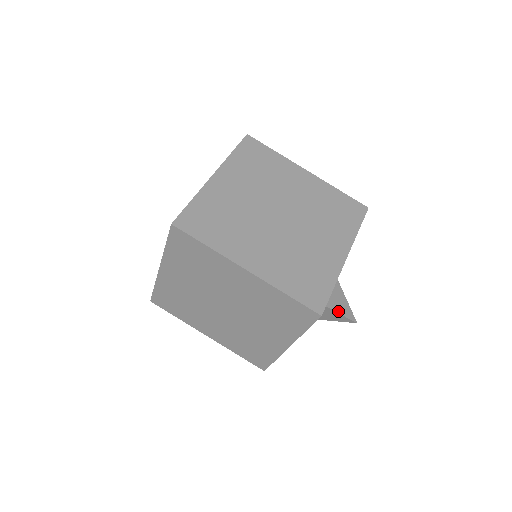
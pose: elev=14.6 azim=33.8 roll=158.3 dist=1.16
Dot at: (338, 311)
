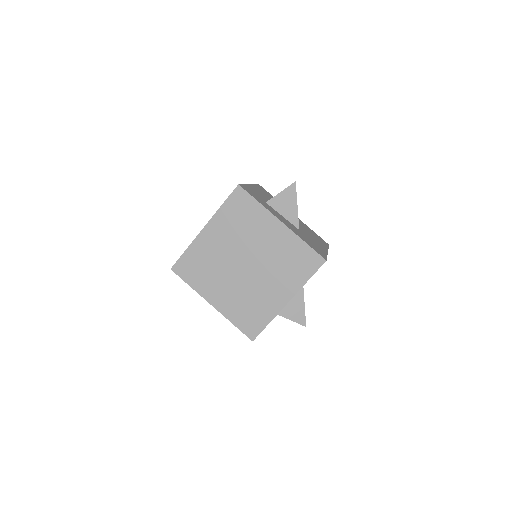
Dot at: (291, 319)
